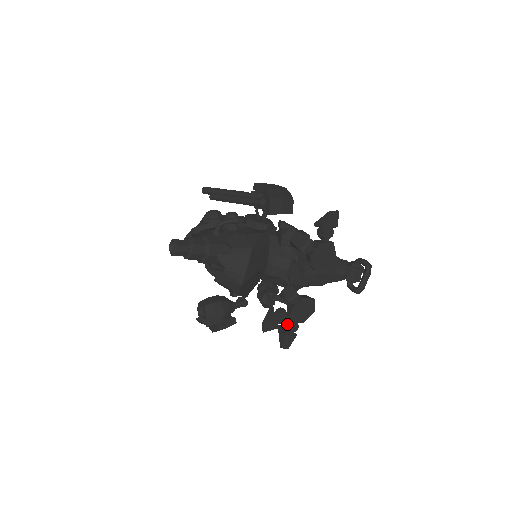
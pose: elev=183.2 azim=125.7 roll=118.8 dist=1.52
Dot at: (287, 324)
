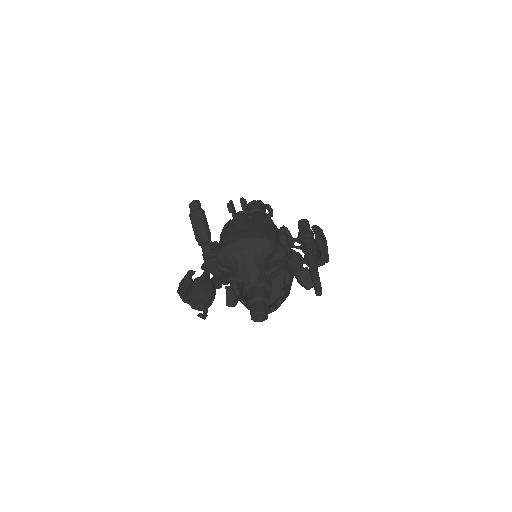
Dot at: (228, 282)
